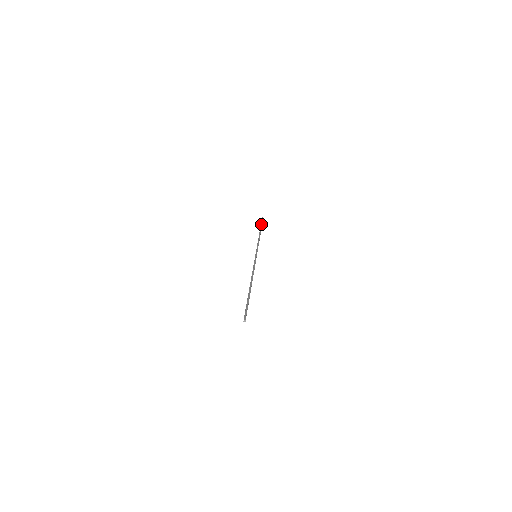
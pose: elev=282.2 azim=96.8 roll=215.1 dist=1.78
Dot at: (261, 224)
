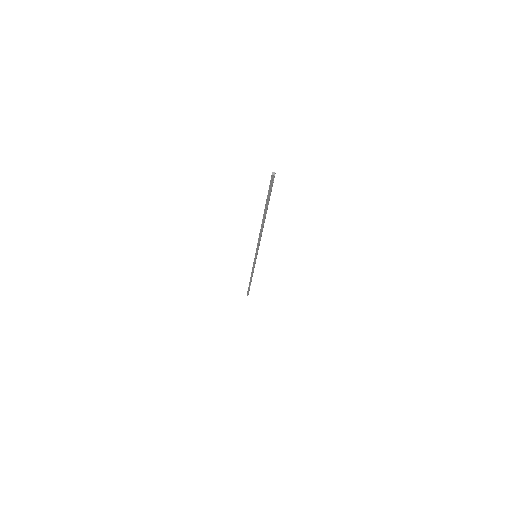
Dot at: occluded
